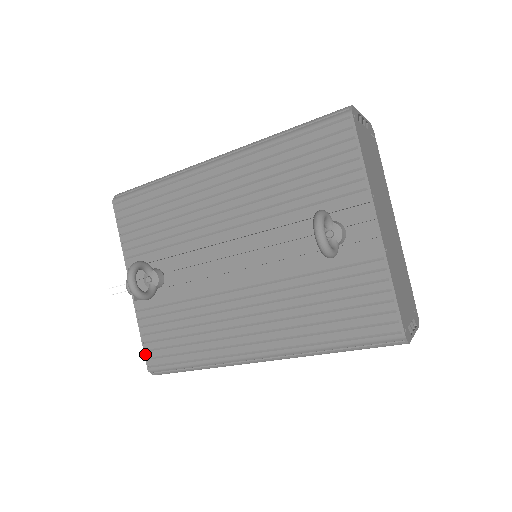
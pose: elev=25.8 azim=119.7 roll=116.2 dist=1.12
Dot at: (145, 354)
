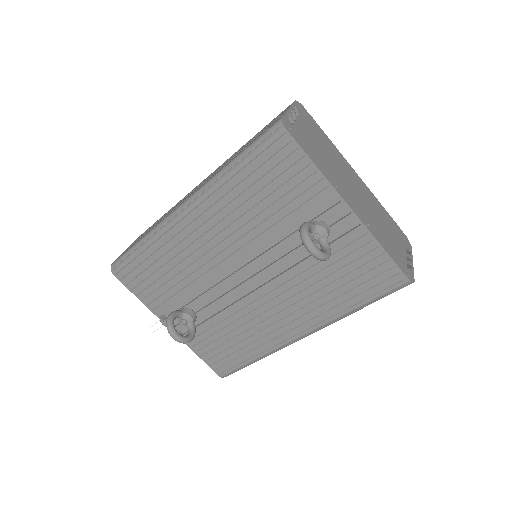
Dot at: (212, 368)
